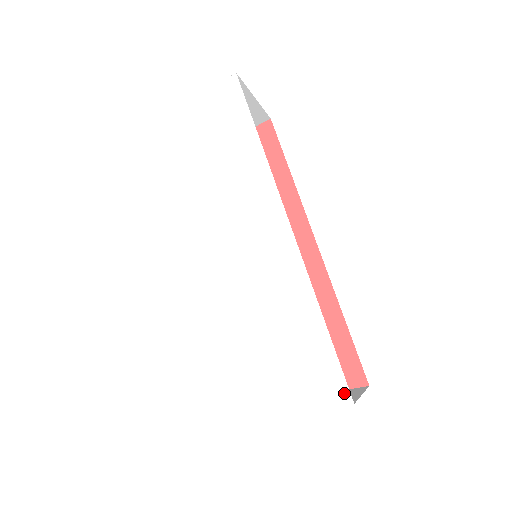
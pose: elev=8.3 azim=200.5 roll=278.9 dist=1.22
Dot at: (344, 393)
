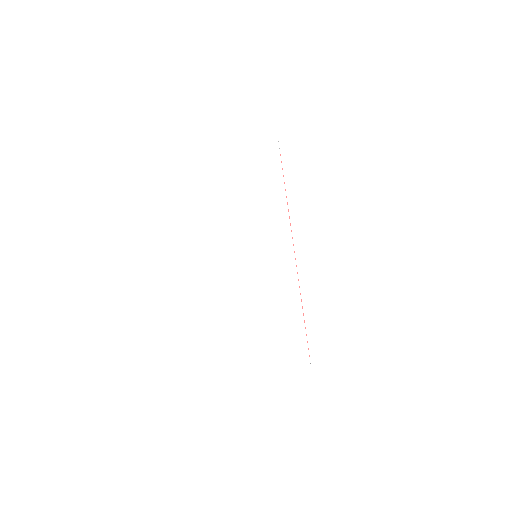
Dot at: (306, 360)
